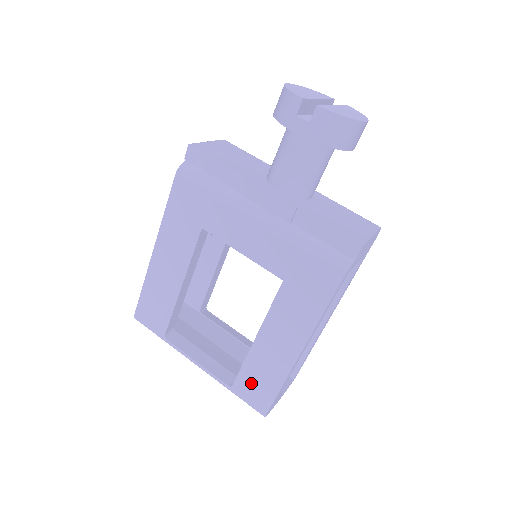
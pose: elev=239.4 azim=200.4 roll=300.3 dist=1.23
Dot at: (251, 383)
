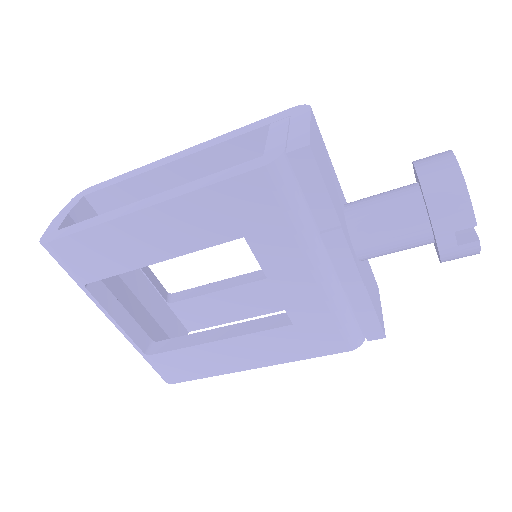
Dot at: (176, 363)
